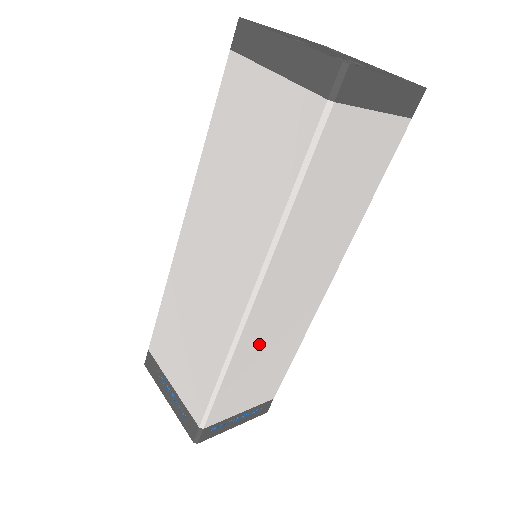
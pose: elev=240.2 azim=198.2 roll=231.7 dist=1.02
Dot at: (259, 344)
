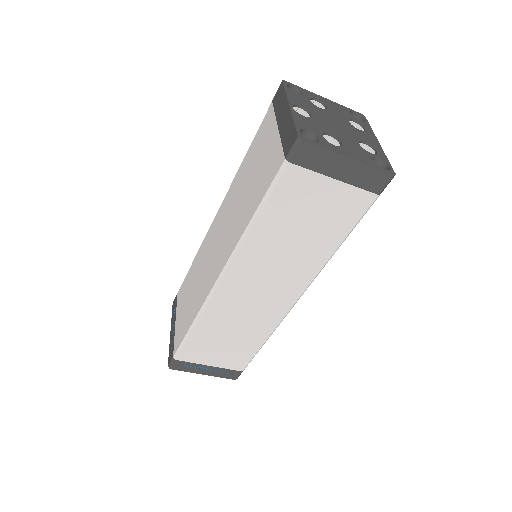
Dot at: (226, 318)
